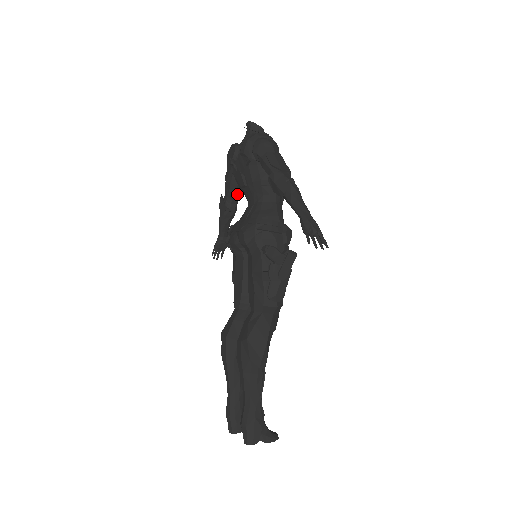
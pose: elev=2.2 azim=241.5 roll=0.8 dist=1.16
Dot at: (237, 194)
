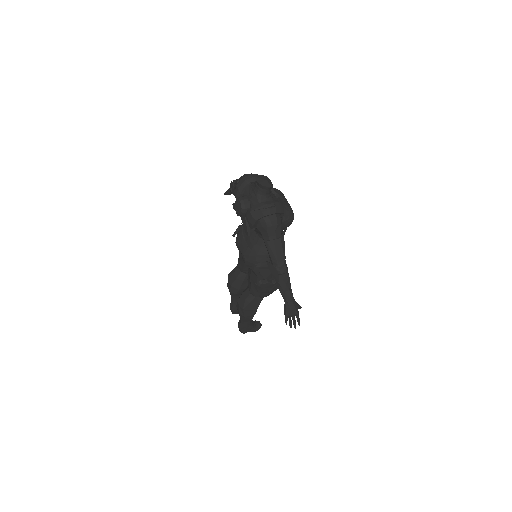
Dot at: occluded
